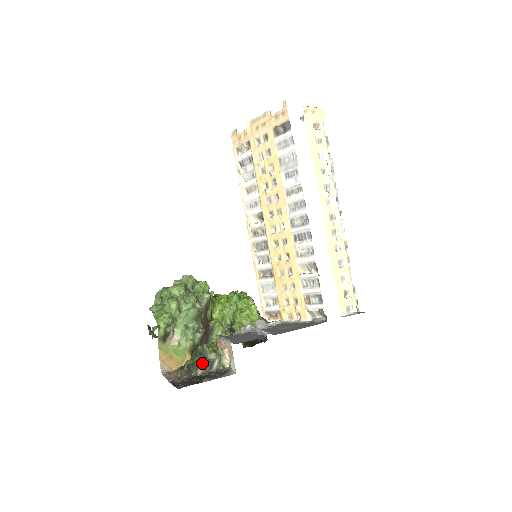
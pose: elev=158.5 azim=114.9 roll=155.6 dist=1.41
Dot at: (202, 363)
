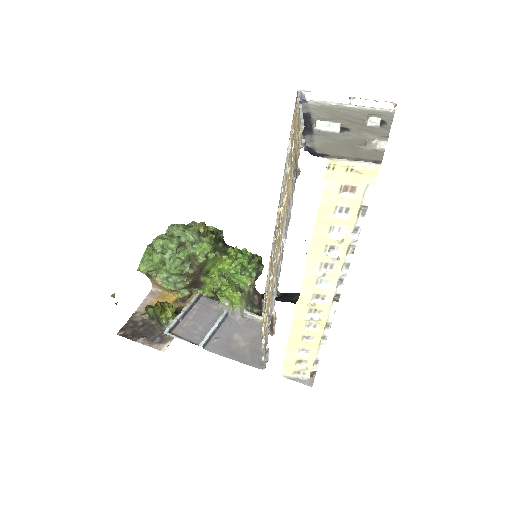
Dot at: (157, 319)
